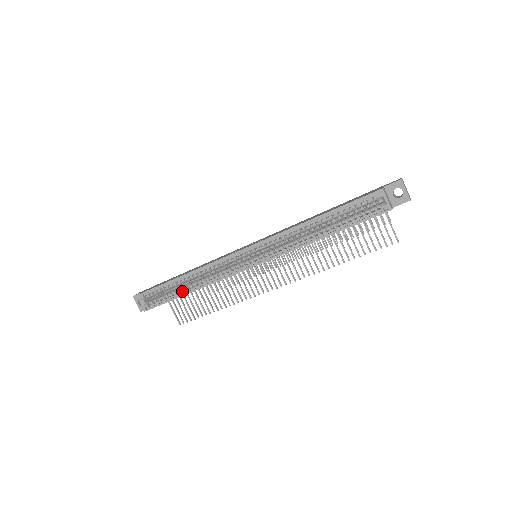
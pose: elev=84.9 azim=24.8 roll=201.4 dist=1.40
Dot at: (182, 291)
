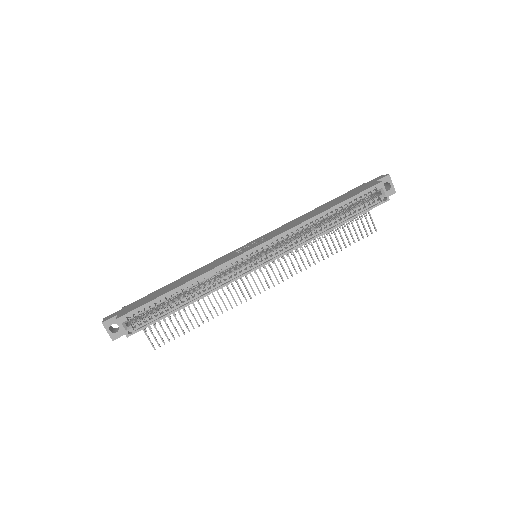
Dot at: (176, 304)
